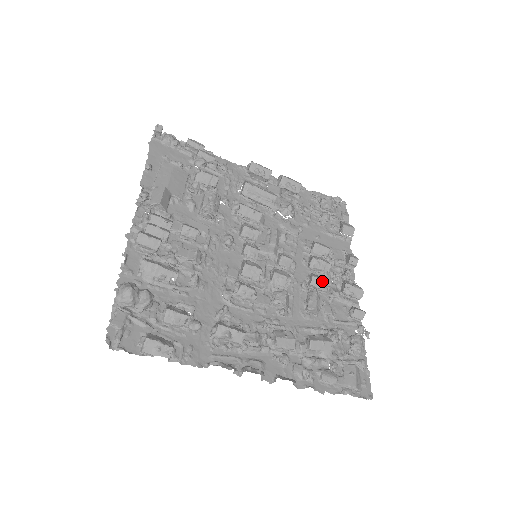
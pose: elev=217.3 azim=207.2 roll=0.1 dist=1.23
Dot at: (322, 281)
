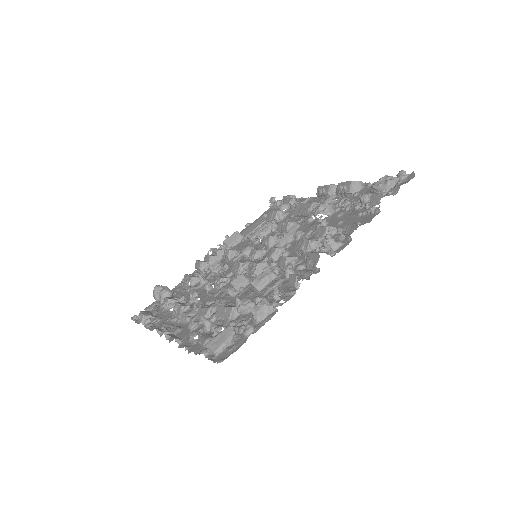
Dot at: (285, 258)
